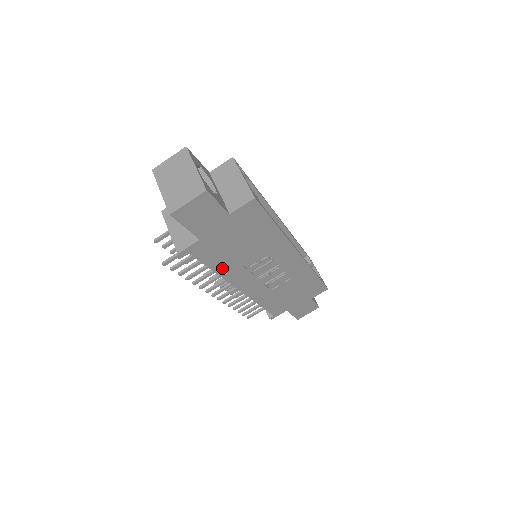
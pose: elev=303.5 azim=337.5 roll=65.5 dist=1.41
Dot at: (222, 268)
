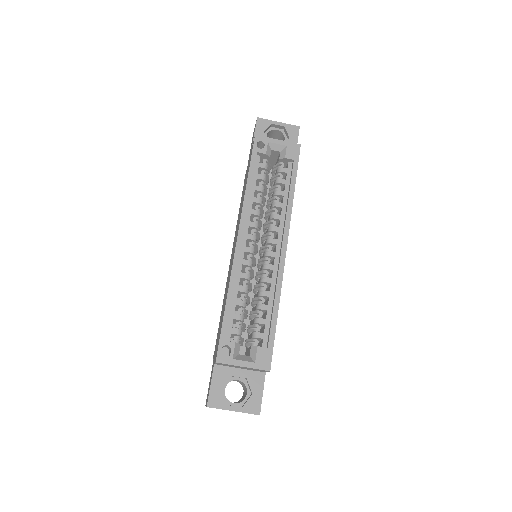
Dot at: occluded
